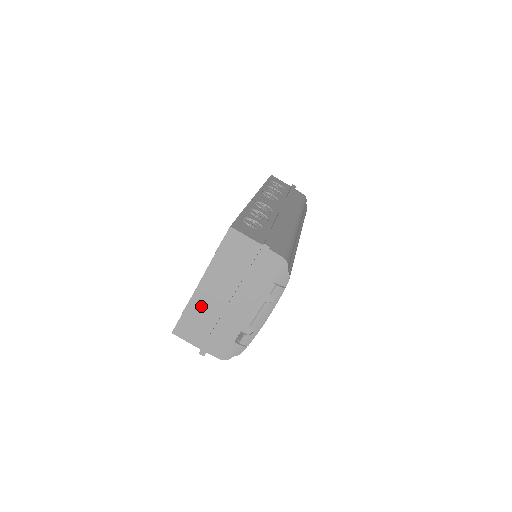
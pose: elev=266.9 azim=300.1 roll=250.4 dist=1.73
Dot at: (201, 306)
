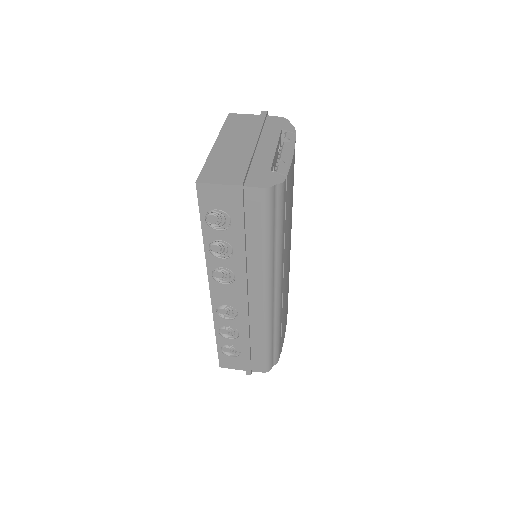
Dot at: (222, 156)
